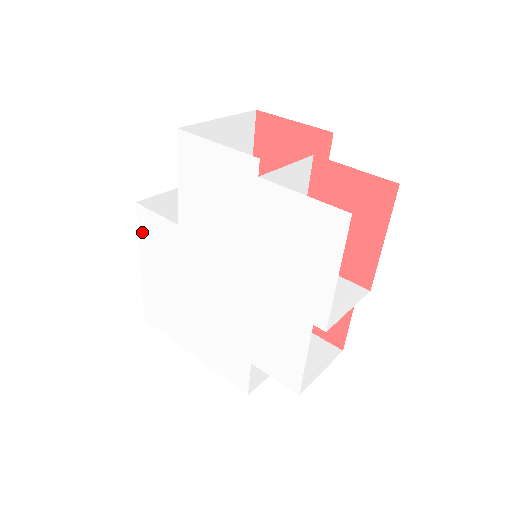
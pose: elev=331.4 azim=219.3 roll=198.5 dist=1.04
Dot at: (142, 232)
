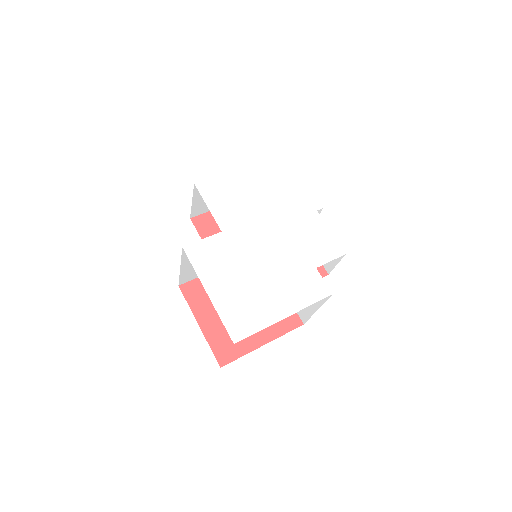
Dot at: (197, 263)
